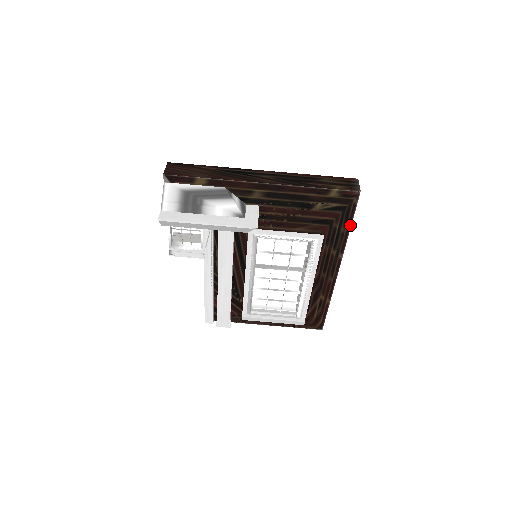
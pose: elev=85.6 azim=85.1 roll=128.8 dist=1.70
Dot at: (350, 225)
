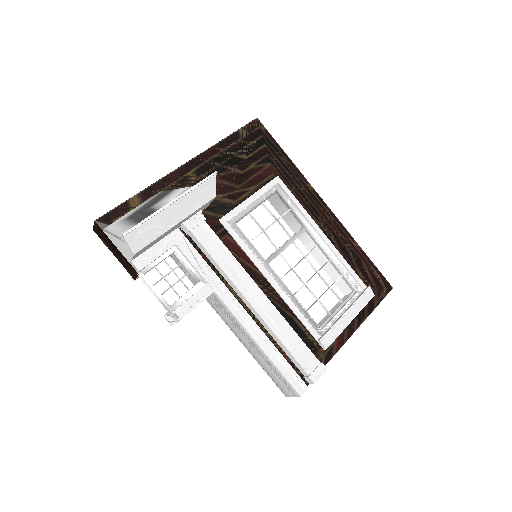
Dot at: (283, 152)
